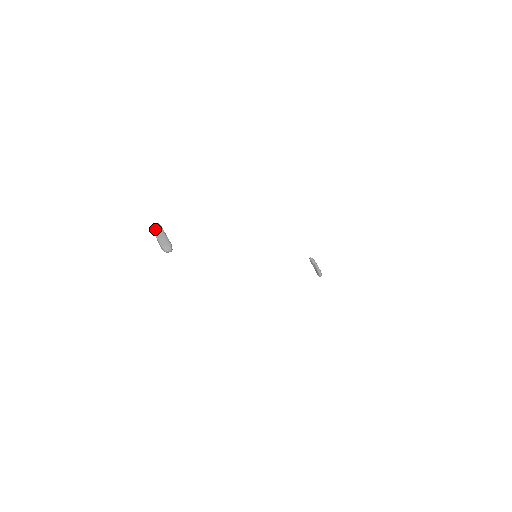
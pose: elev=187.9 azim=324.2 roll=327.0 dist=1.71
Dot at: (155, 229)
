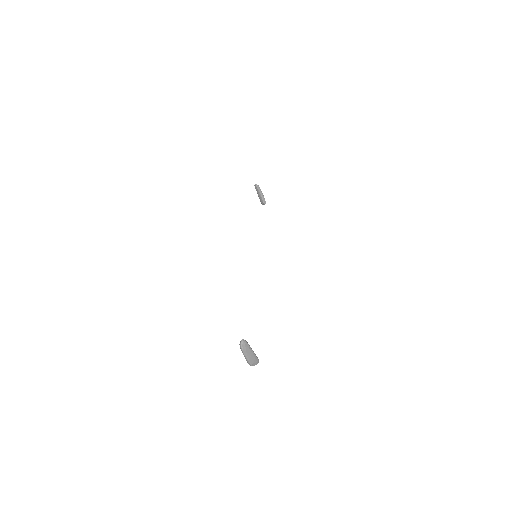
Dot at: (244, 350)
